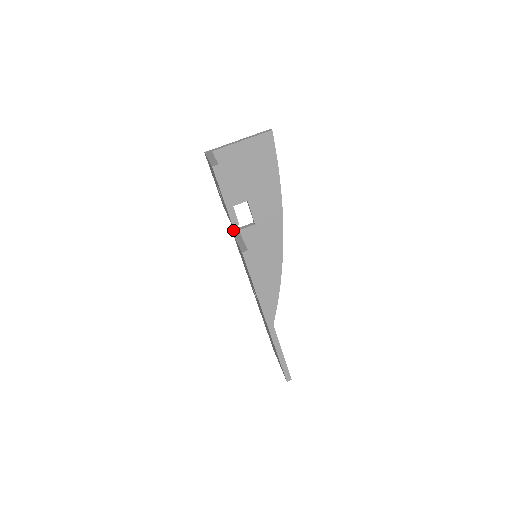
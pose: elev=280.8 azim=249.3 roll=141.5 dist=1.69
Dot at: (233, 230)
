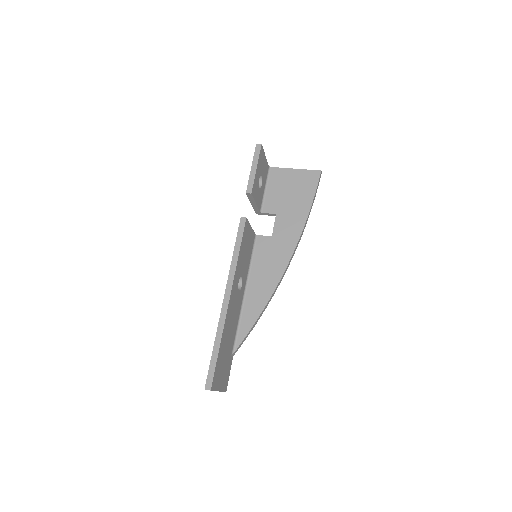
Dot at: occluded
